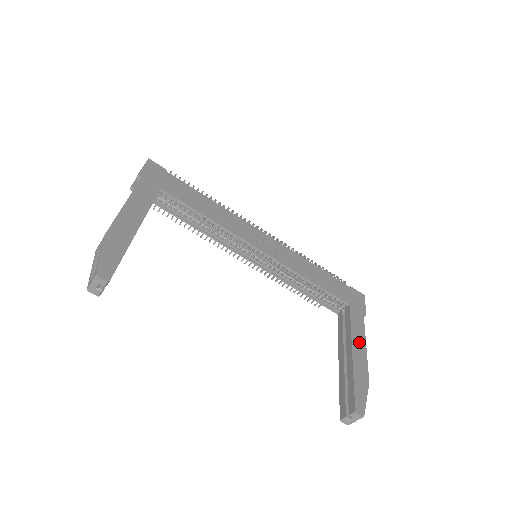
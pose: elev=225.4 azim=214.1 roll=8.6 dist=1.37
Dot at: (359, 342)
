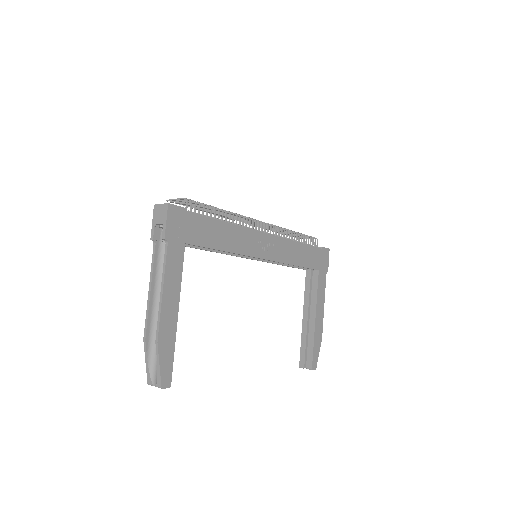
Dot at: (320, 305)
